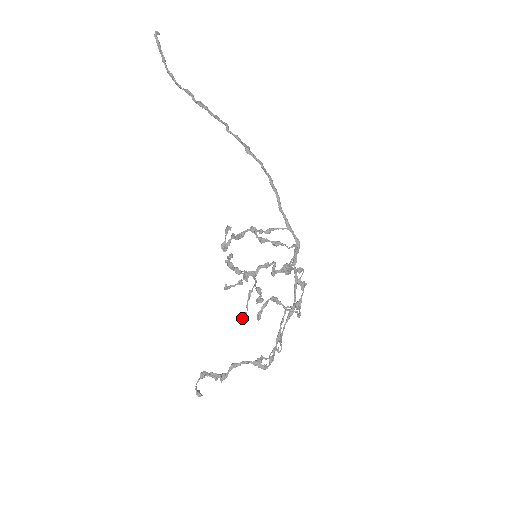
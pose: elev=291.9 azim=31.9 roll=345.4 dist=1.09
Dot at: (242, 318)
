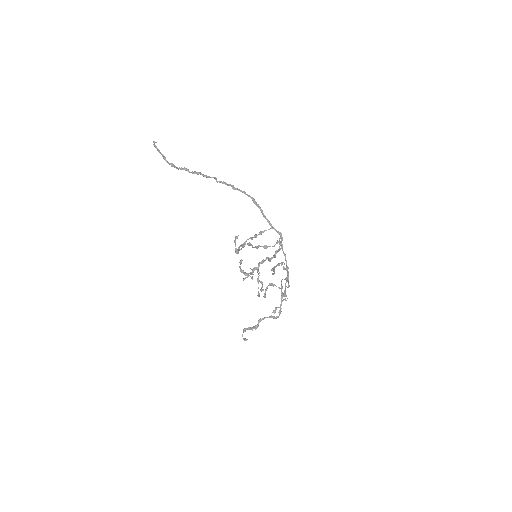
Dot at: (257, 295)
